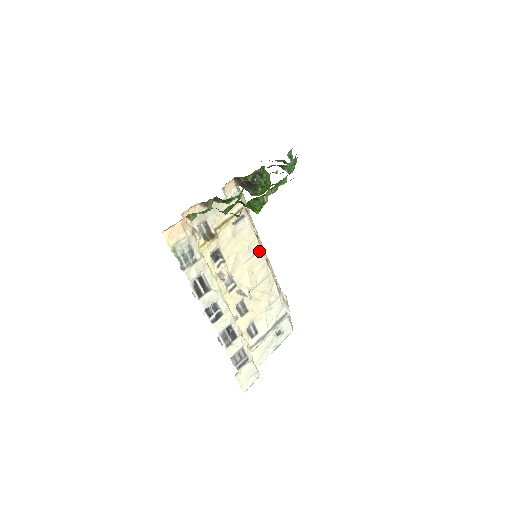
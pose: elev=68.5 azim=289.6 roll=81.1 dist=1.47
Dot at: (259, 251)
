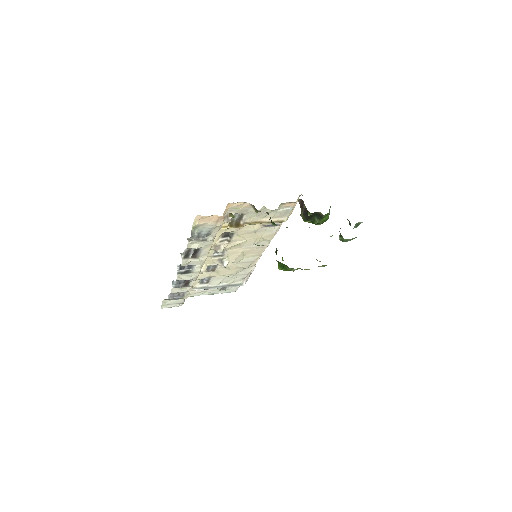
Dot at: (264, 247)
